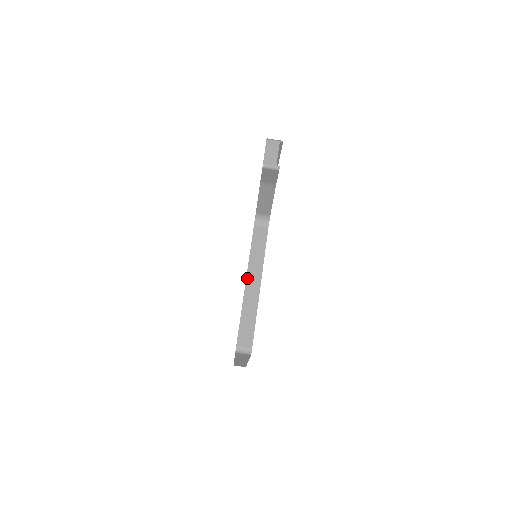
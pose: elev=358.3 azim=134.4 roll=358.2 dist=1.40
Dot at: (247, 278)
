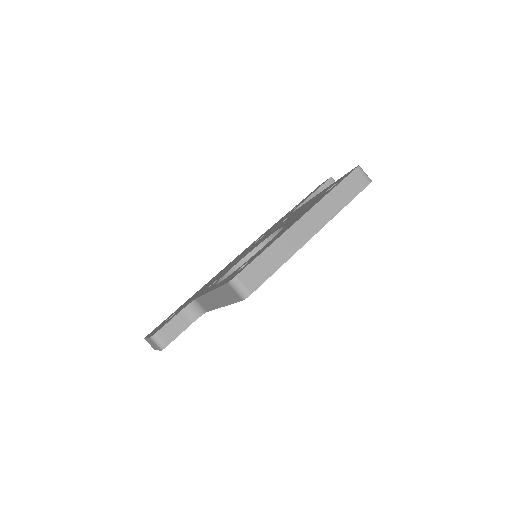
Dot at: occluded
